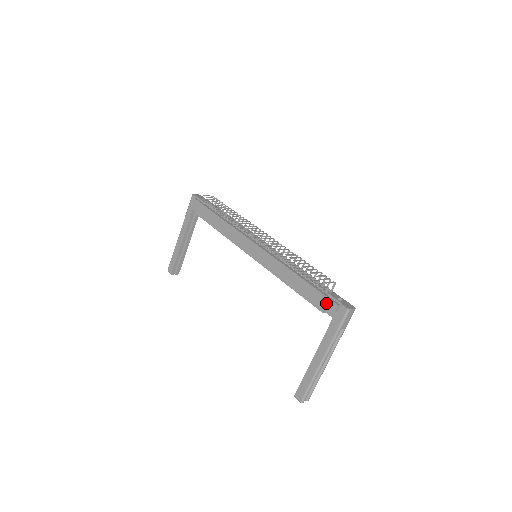
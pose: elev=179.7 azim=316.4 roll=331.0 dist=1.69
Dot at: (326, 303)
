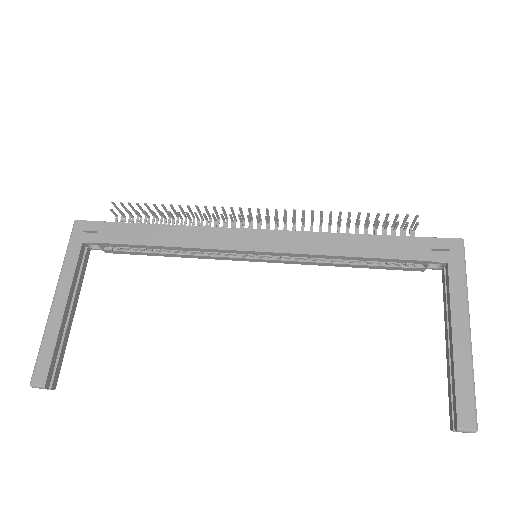
Dot at: (429, 245)
